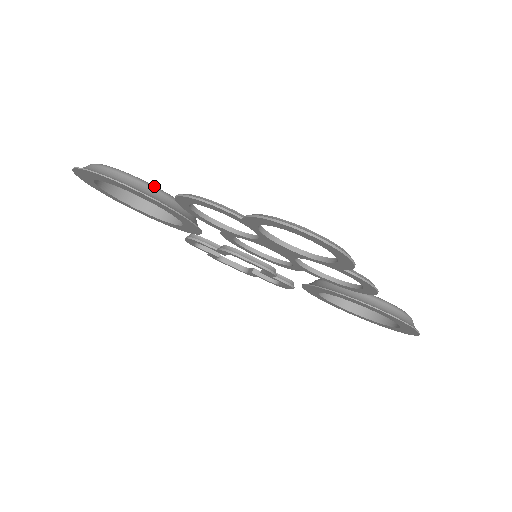
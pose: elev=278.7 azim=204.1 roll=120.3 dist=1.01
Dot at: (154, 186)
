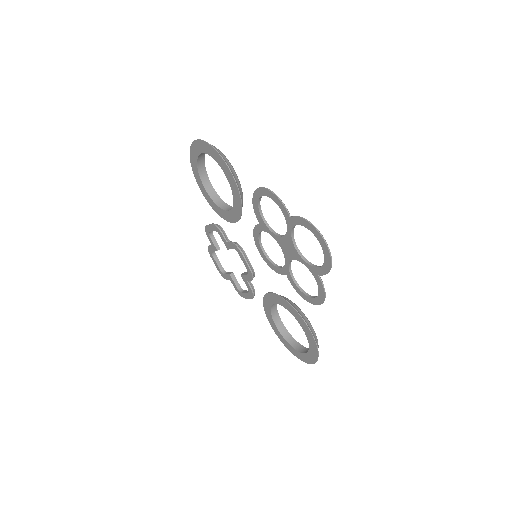
Dot at: occluded
